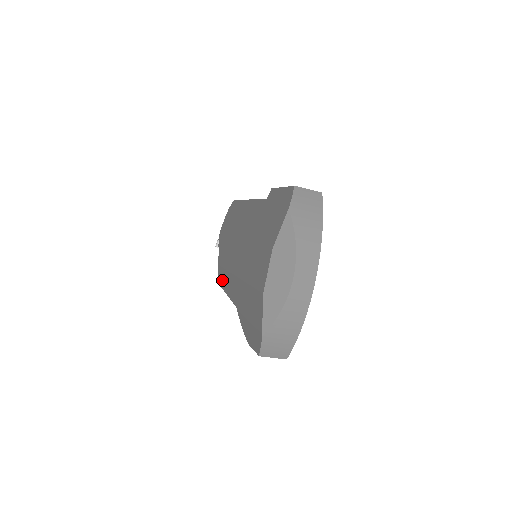
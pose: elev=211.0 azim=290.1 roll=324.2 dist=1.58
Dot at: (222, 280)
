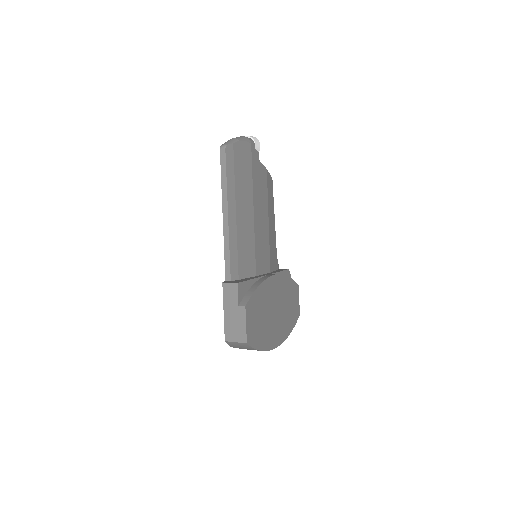
Dot at: occluded
